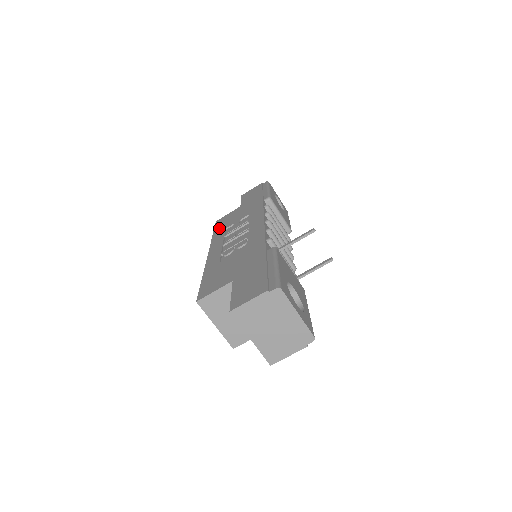
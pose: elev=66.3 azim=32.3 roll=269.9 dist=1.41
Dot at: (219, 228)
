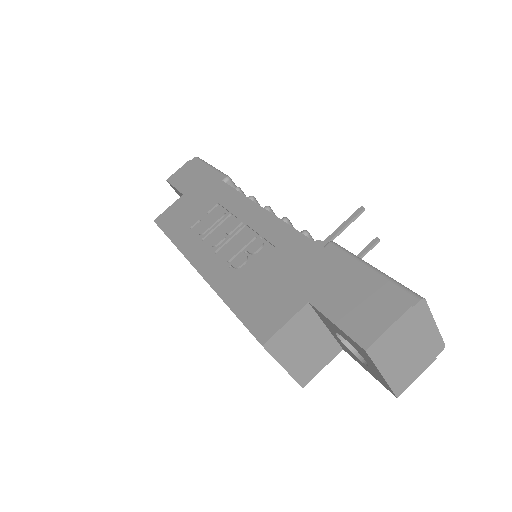
Dot at: (174, 229)
